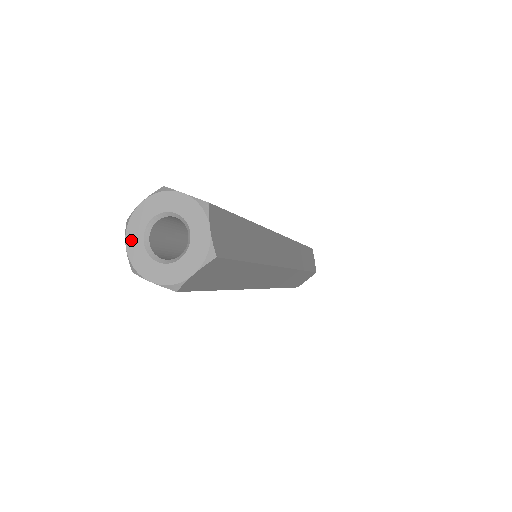
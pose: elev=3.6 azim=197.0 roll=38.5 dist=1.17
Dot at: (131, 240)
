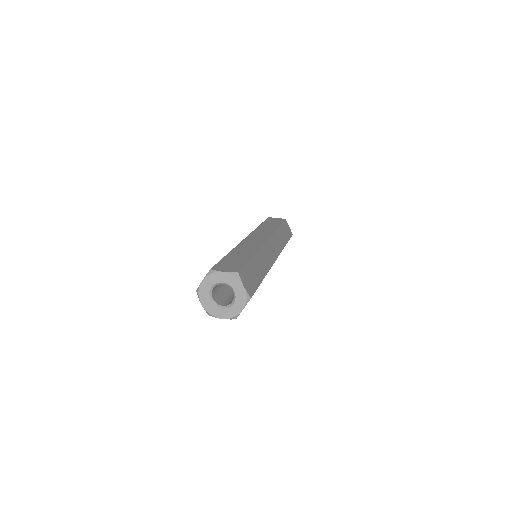
Dot at: (203, 301)
